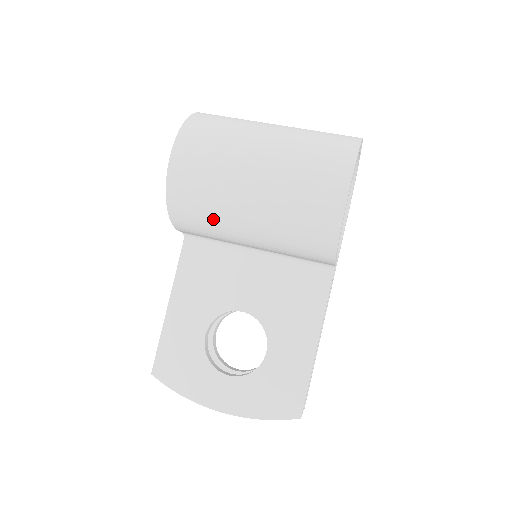
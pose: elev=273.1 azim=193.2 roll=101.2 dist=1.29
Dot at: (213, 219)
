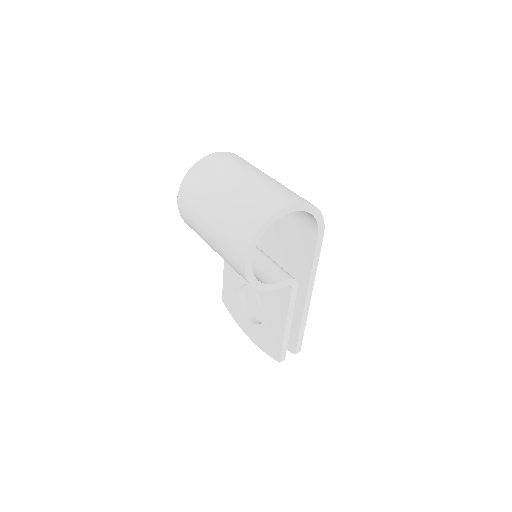
Dot at: occluded
